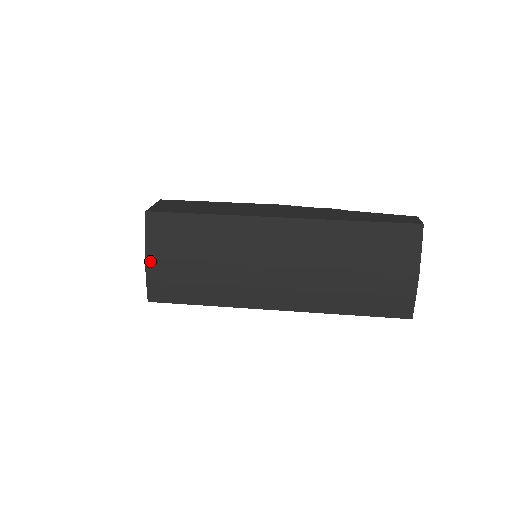
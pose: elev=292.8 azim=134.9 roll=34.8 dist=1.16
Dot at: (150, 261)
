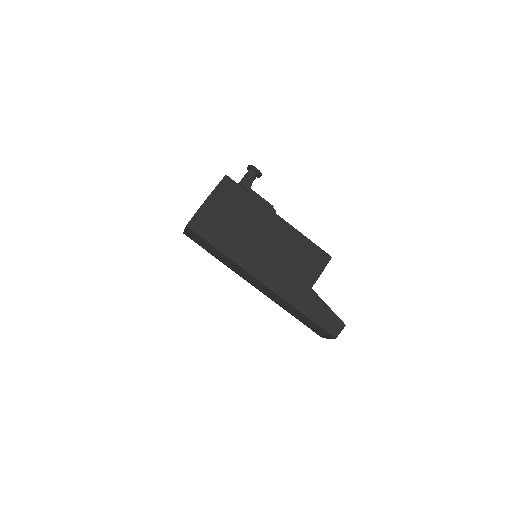
Dot at: (186, 235)
